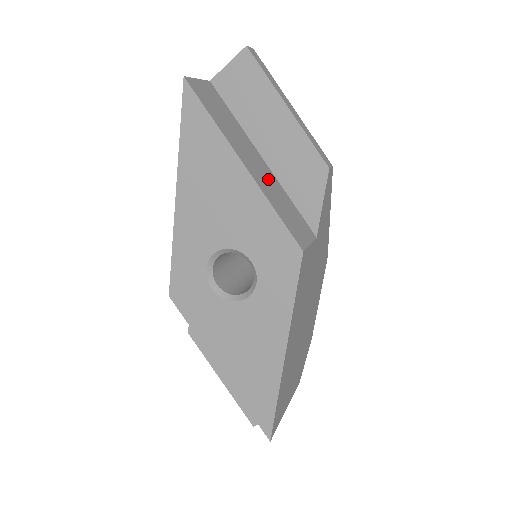
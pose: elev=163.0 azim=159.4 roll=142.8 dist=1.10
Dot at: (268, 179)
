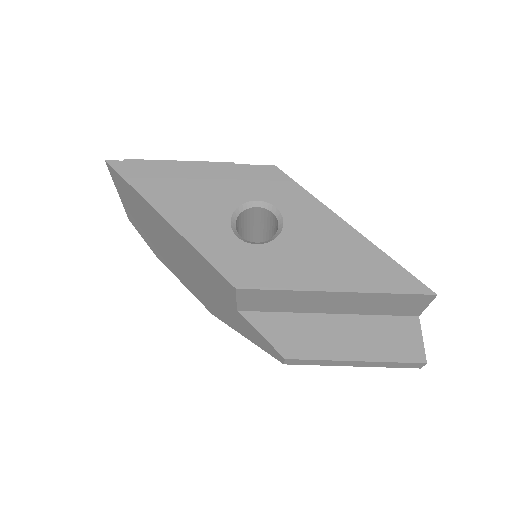
Dot at: occluded
